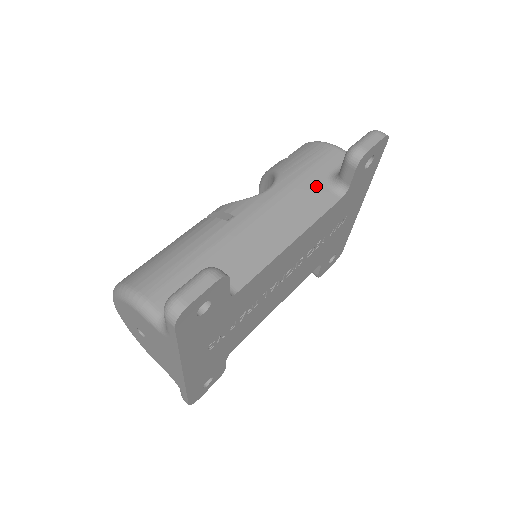
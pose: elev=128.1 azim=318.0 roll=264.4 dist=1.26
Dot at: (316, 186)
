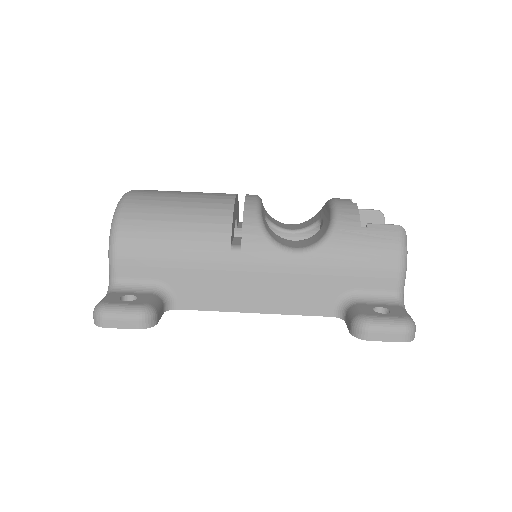
Dot at: (330, 289)
